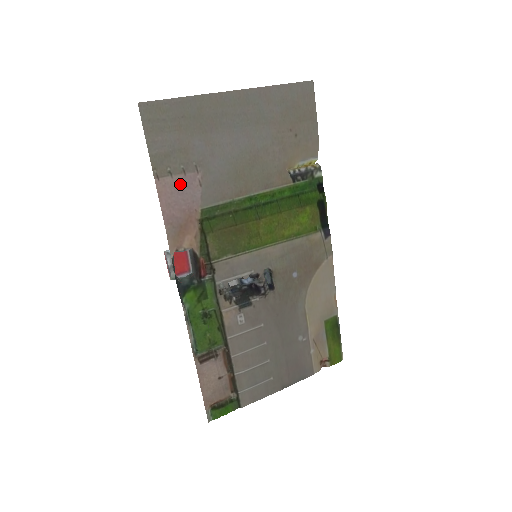
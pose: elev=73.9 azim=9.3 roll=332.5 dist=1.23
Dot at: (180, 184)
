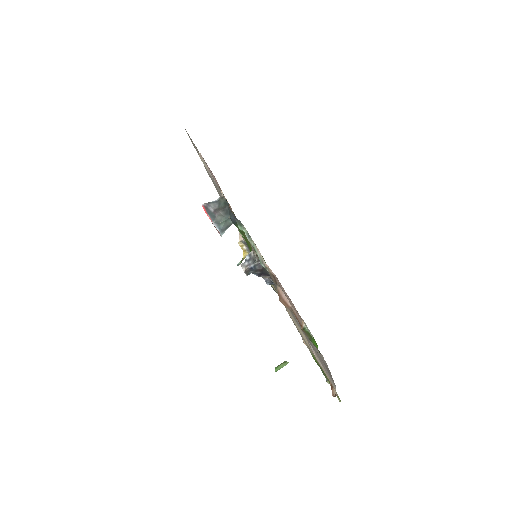
Dot at: (210, 172)
